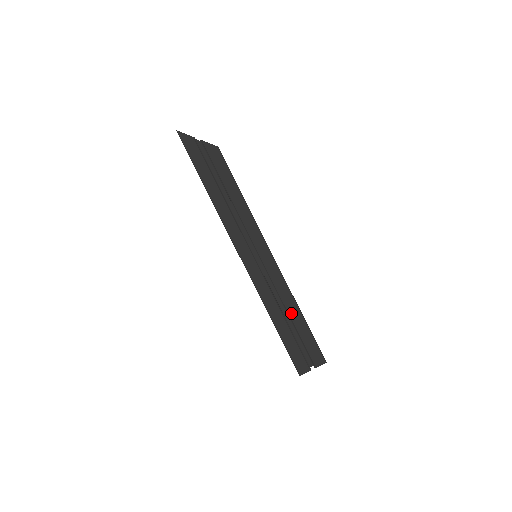
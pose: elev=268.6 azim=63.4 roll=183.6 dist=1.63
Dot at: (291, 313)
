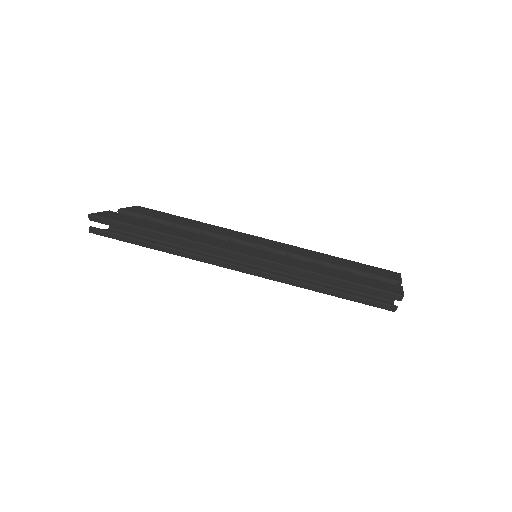
Dot at: (333, 262)
